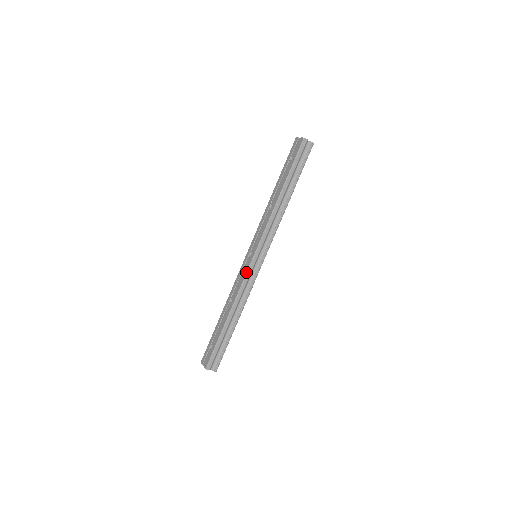
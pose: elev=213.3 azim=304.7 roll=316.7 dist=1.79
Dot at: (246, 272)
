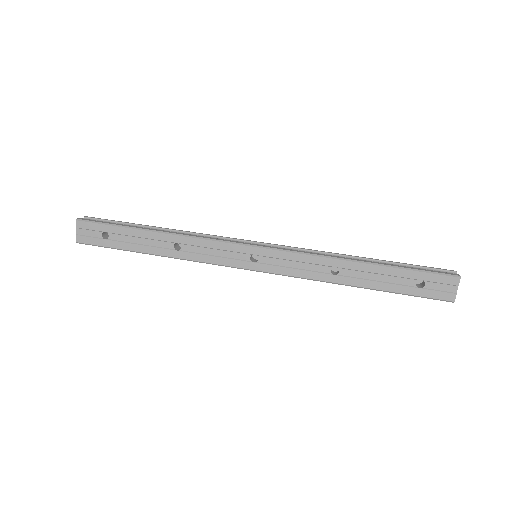
Dot at: (226, 266)
